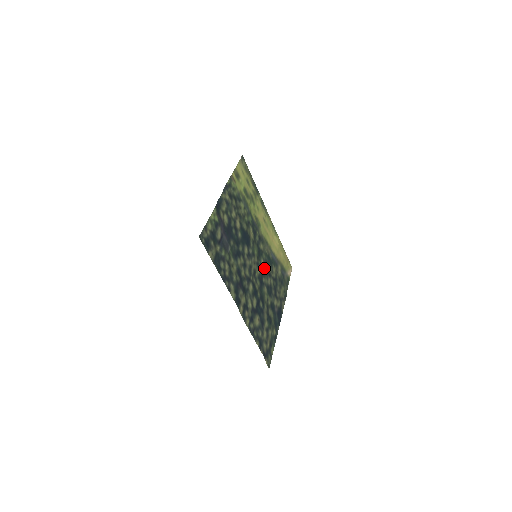
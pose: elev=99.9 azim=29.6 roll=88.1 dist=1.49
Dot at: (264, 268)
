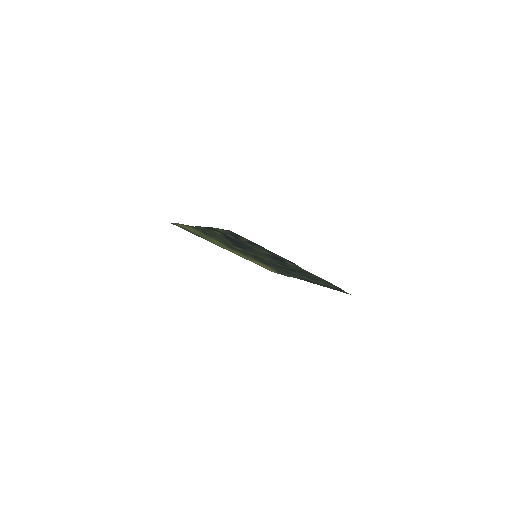
Dot at: occluded
